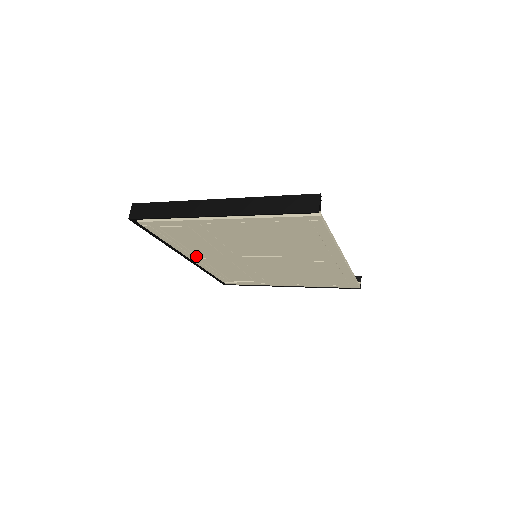
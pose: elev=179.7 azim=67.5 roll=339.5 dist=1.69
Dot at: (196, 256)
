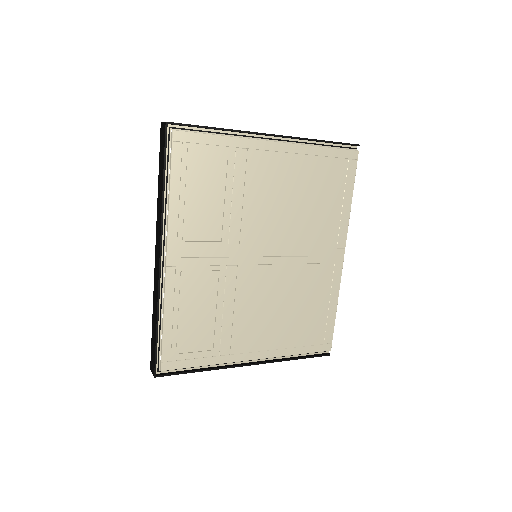
Dot at: (182, 249)
